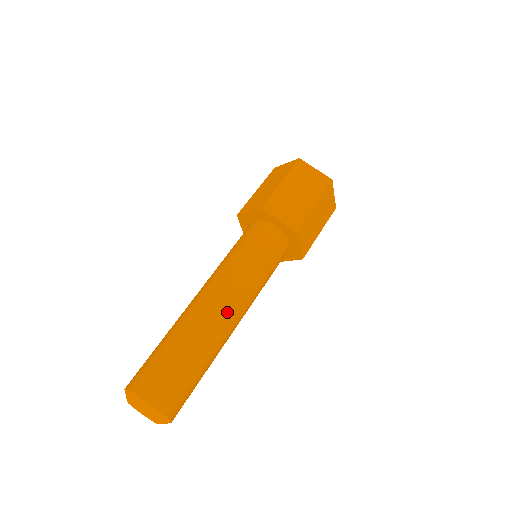
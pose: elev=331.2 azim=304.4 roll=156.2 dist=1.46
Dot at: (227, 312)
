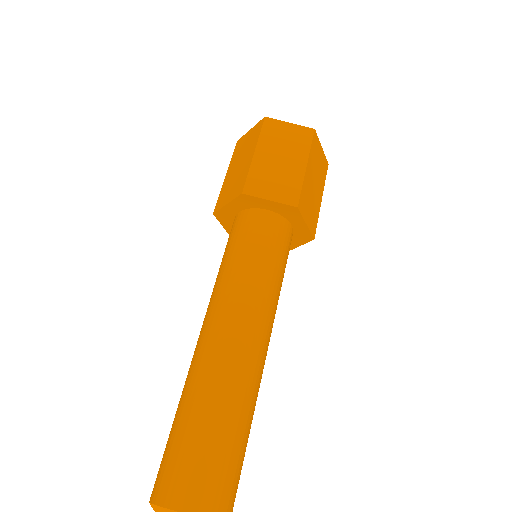
Dot at: (249, 343)
